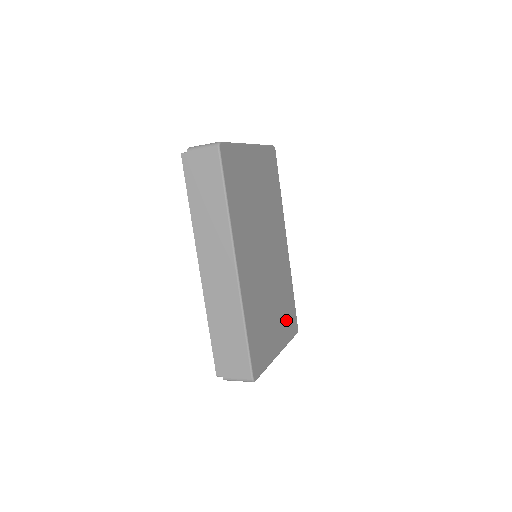
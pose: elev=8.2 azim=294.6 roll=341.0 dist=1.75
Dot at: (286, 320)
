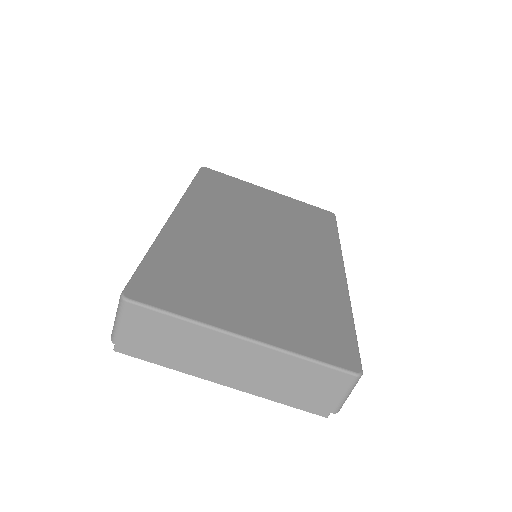
Dot at: (303, 326)
